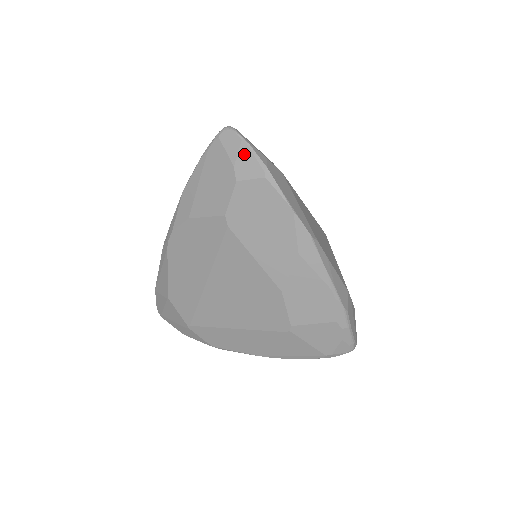
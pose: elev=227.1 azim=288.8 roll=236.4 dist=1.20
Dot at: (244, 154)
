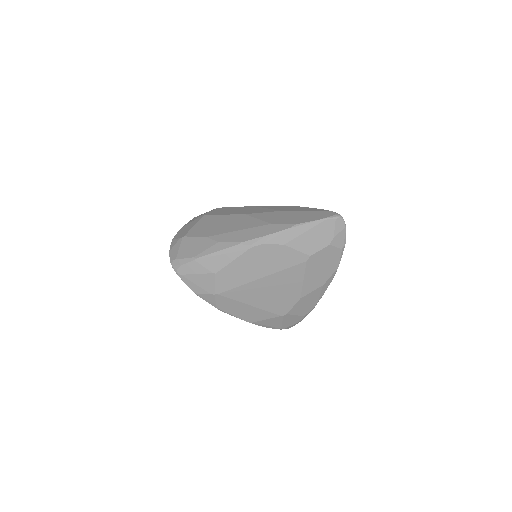
Dot at: (342, 234)
